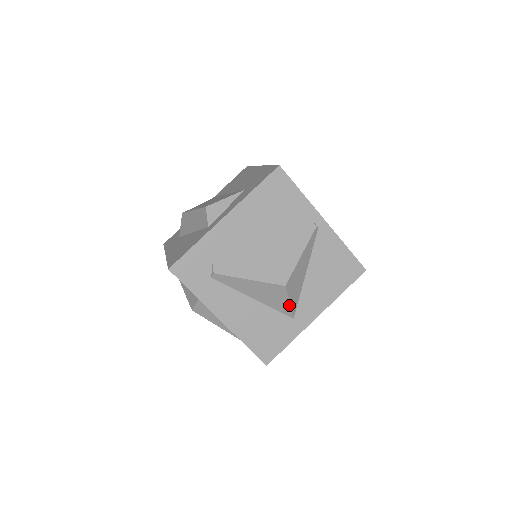
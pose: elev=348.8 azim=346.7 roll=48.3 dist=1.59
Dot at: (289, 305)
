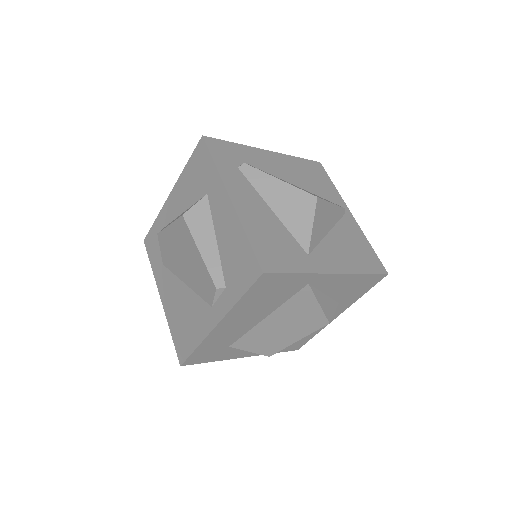
Dot at: (311, 229)
